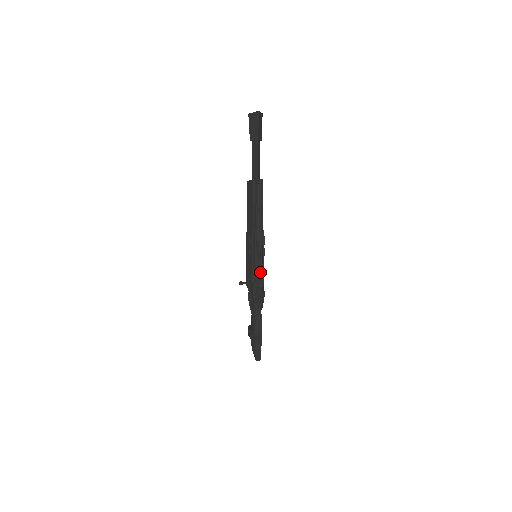
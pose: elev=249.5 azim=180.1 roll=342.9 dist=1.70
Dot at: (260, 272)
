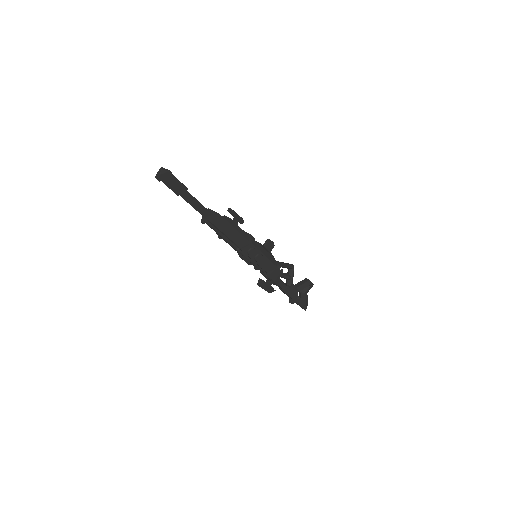
Dot at: (261, 269)
